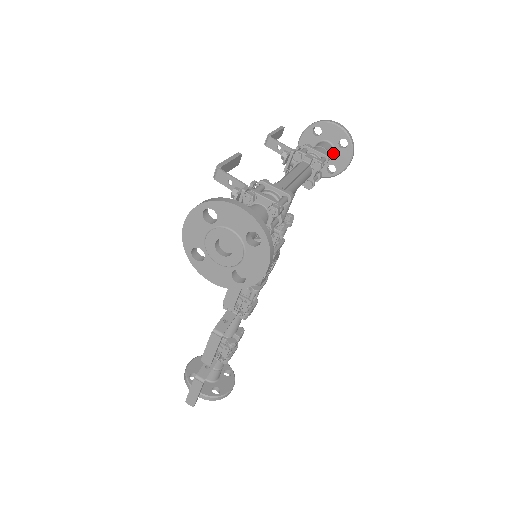
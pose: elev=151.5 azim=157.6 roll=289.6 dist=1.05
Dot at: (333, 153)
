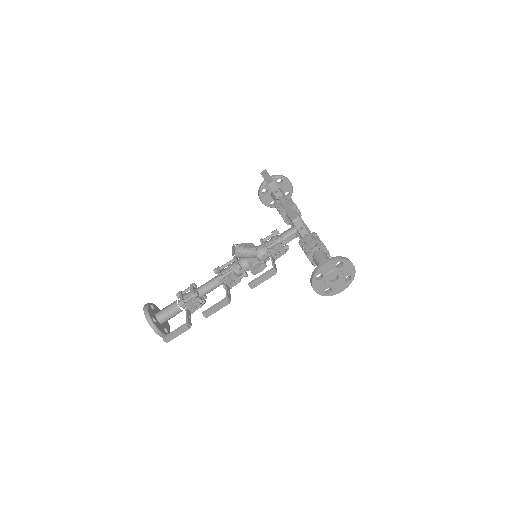
Dot at: occluded
